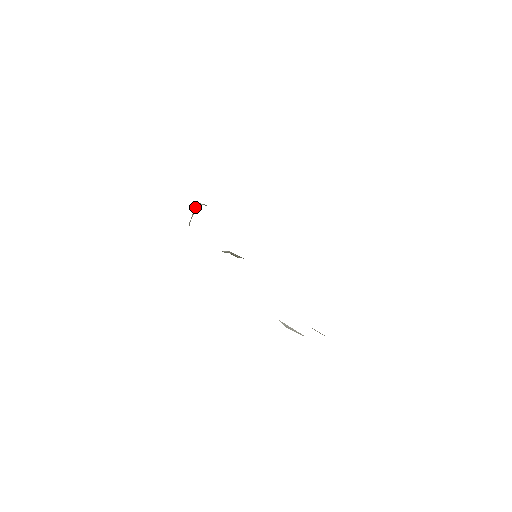
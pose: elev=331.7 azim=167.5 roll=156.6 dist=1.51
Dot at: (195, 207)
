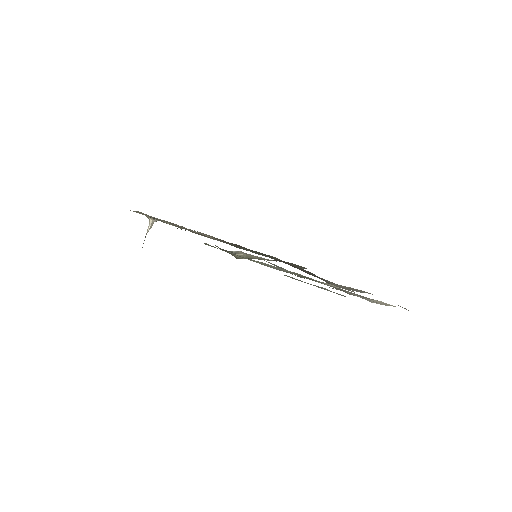
Dot at: (149, 224)
